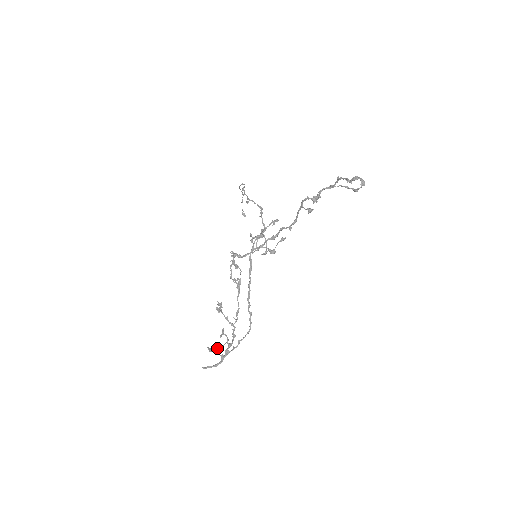
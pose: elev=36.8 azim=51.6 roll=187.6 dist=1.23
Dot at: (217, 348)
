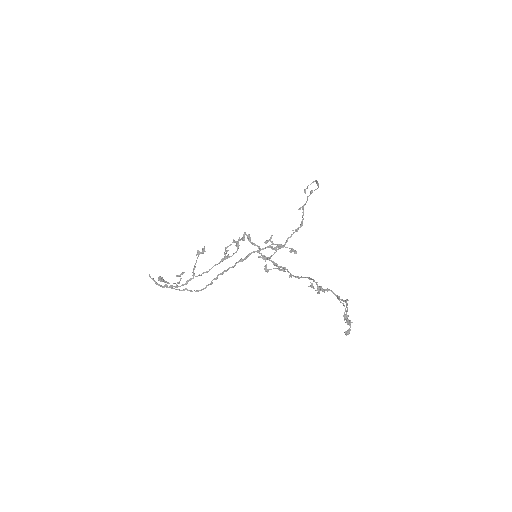
Dot at: (165, 281)
